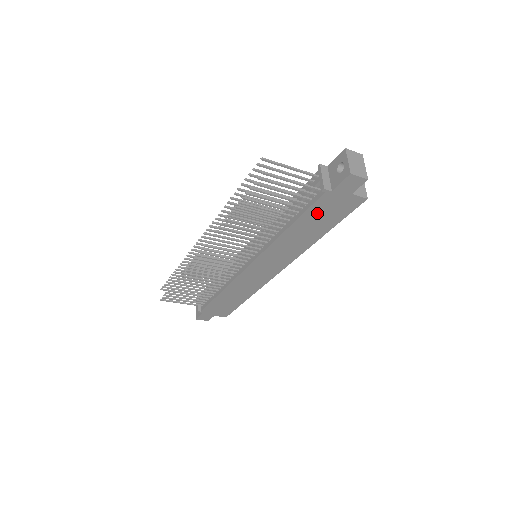
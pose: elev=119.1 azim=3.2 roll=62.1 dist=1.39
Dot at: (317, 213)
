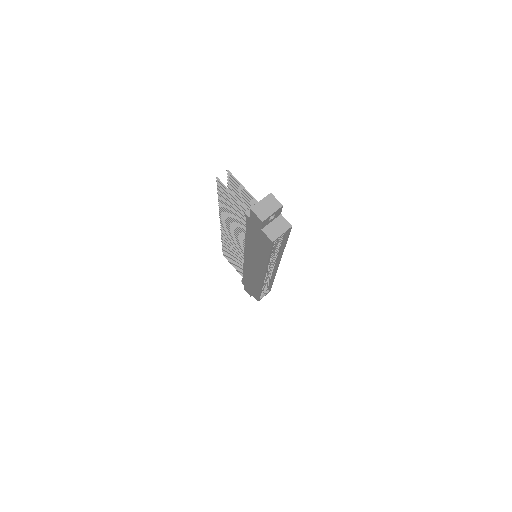
Dot at: (253, 234)
